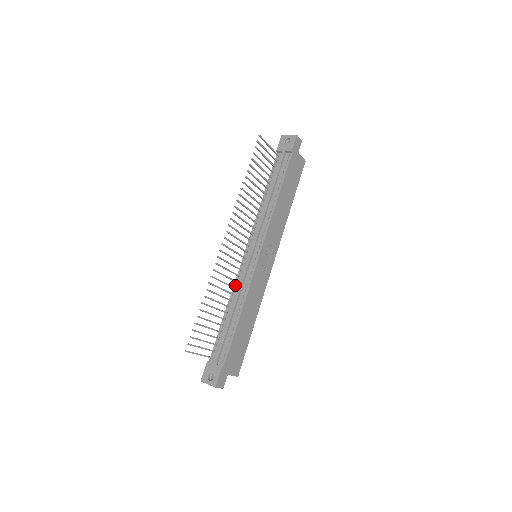
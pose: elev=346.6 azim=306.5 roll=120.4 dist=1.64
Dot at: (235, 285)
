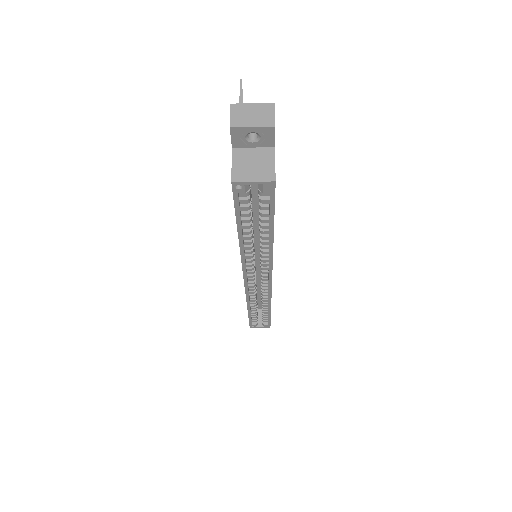
Dot at: occluded
